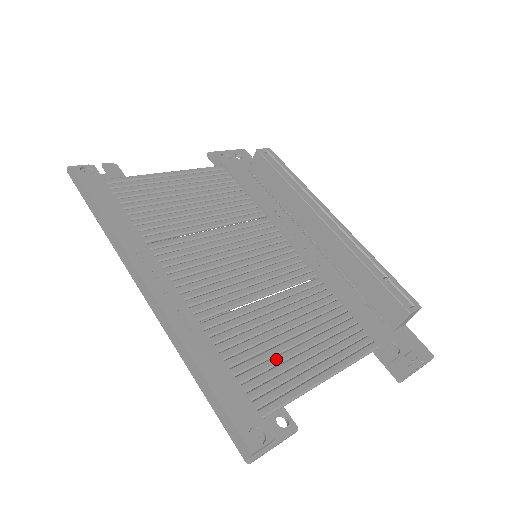
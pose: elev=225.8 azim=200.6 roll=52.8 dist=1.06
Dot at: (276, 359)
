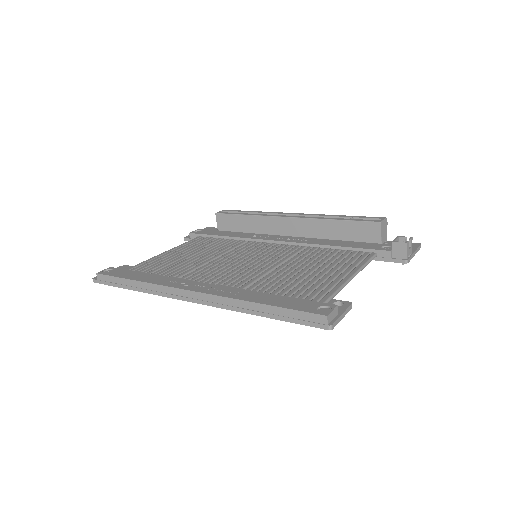
Dot at: (309, 283)
